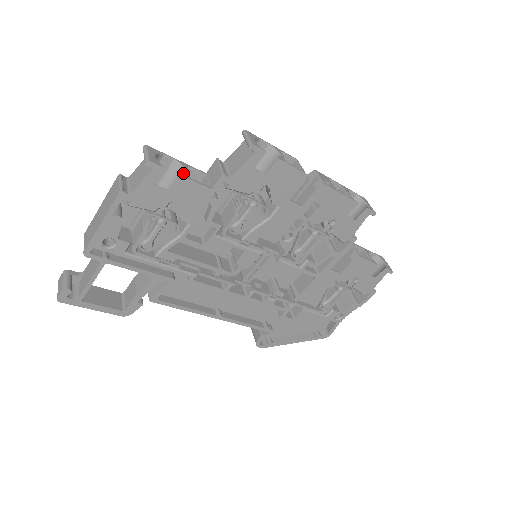
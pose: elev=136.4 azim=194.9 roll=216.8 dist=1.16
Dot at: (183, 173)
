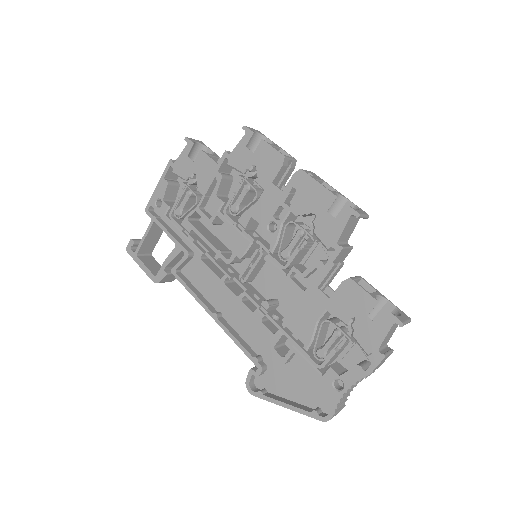
Dot at: occluded
